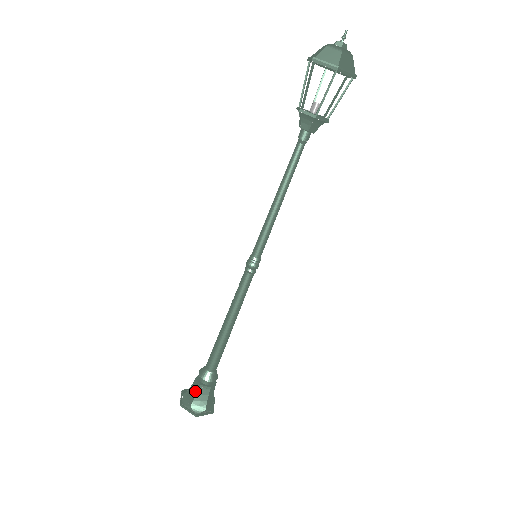
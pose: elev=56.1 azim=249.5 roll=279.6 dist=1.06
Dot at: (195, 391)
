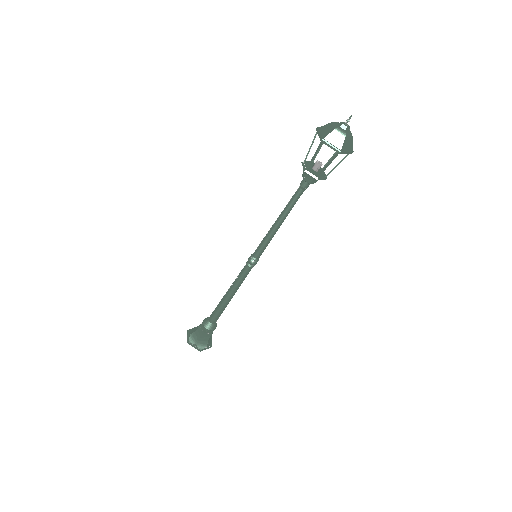
Dot at: (200, 335)
